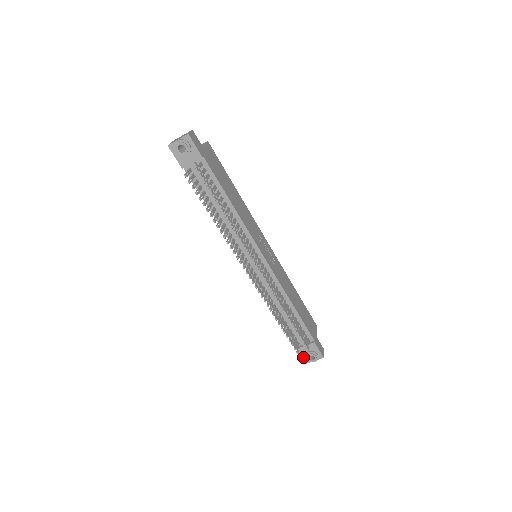
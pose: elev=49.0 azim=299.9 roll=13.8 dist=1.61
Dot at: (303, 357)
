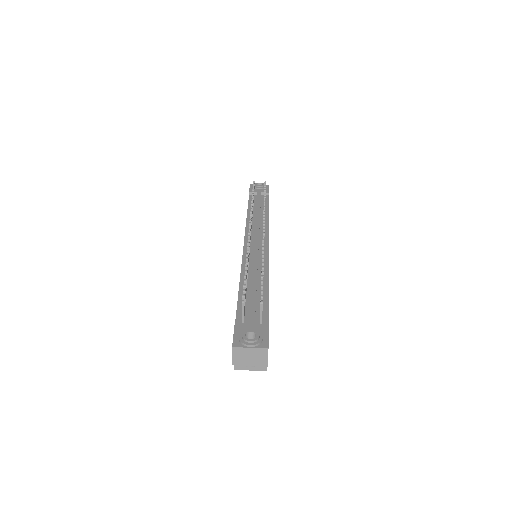
Dot at: (236, 337)
